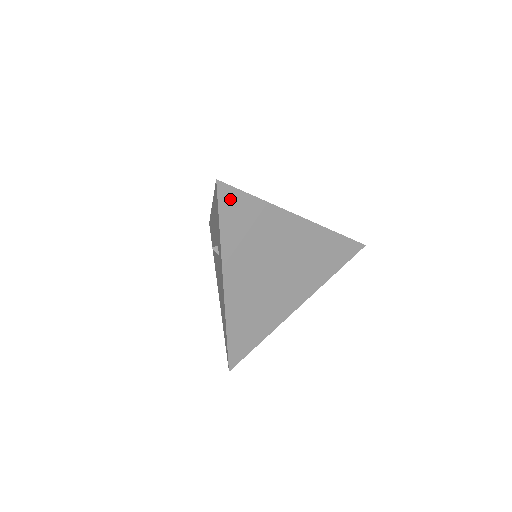
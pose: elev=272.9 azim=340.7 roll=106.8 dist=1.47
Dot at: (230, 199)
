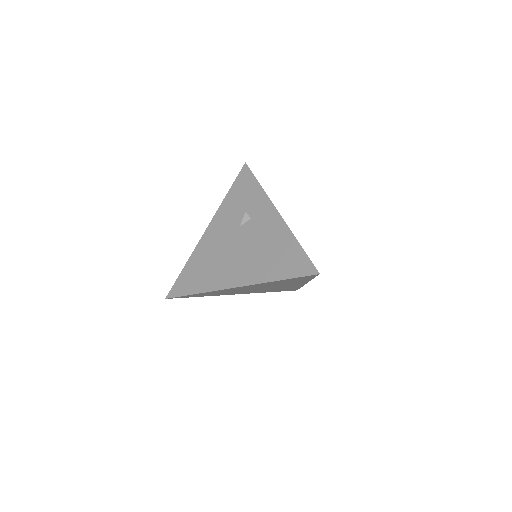
Dot at: occluded
